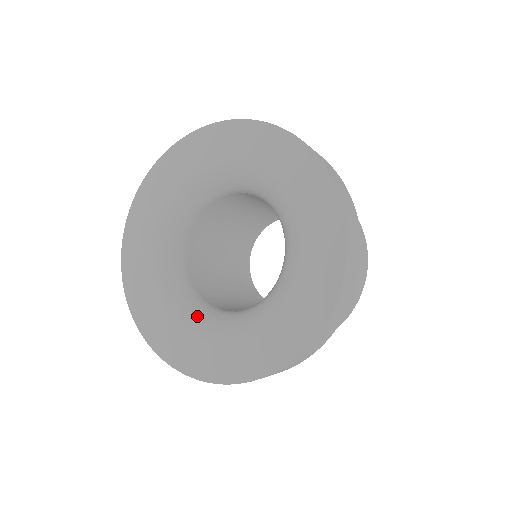
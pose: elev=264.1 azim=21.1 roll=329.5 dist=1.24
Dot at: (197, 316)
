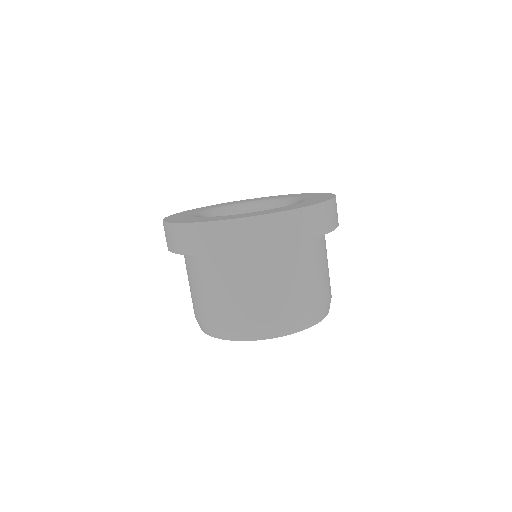
Dot at: occluded
